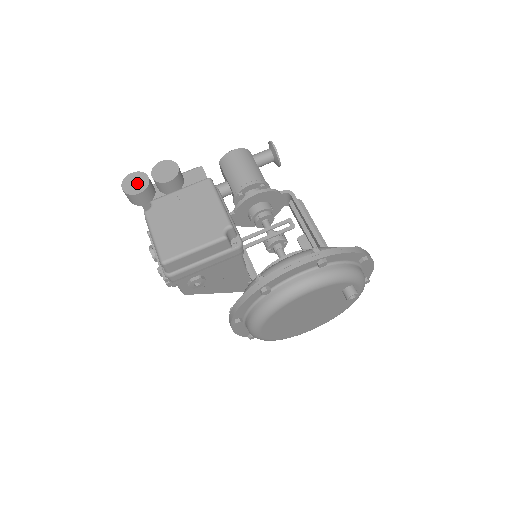
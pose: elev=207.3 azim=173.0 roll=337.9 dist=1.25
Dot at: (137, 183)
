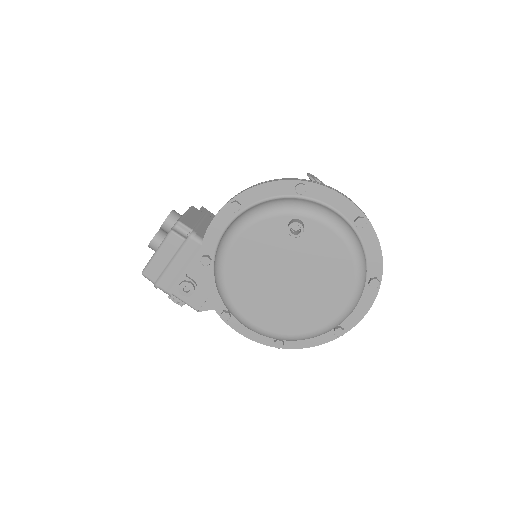
Dot at: occluded
